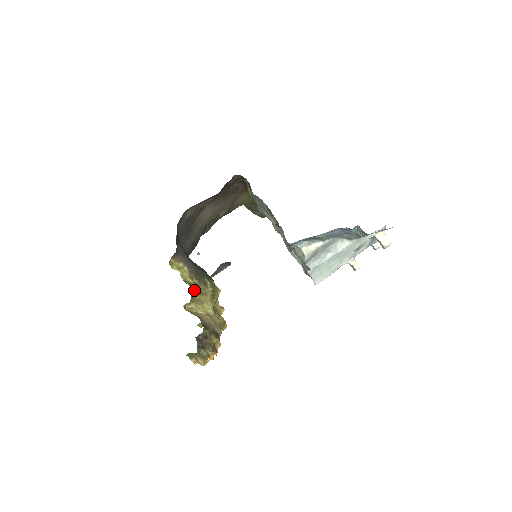
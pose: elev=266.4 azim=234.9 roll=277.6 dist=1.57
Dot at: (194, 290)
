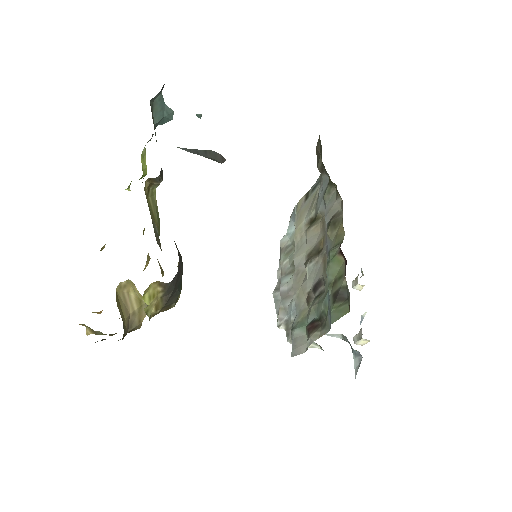
Dot at: occluded
